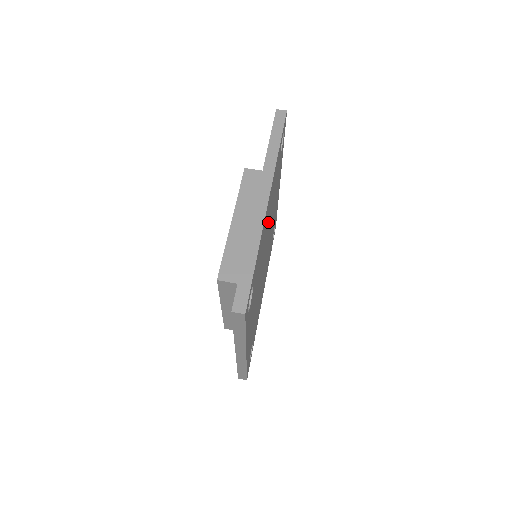
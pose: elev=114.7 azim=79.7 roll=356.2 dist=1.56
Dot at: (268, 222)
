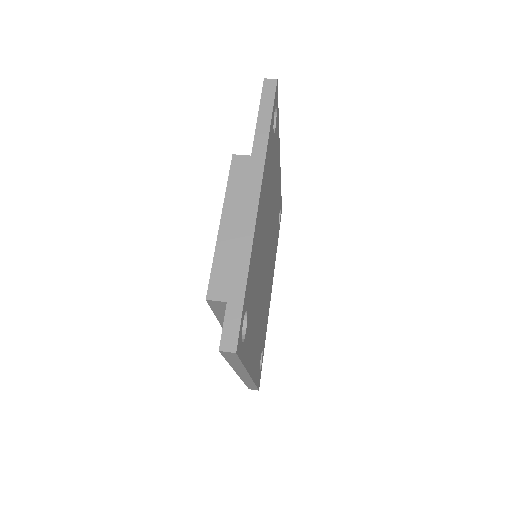
Dot at: (264, 220)
